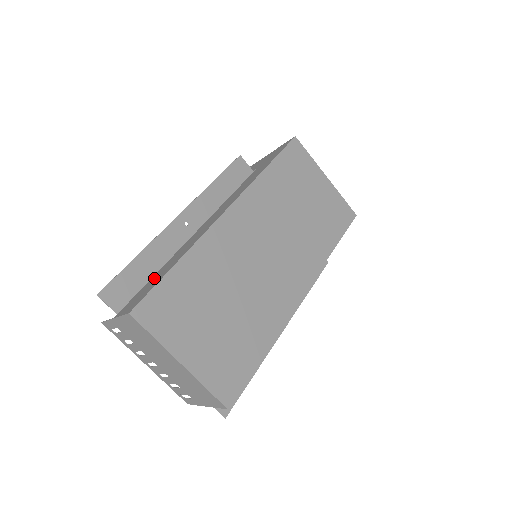
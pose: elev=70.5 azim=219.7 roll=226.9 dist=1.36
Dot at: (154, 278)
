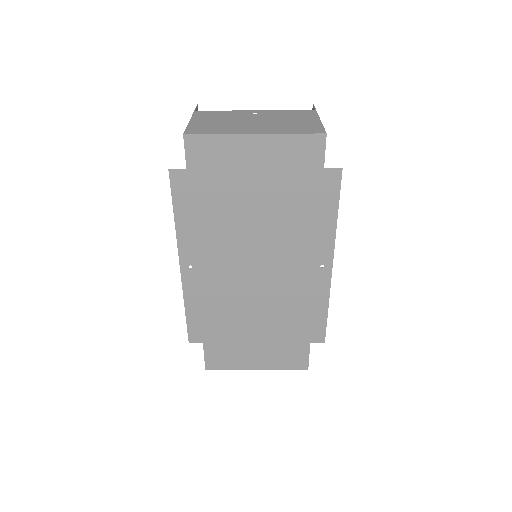
Dot at: occluded
